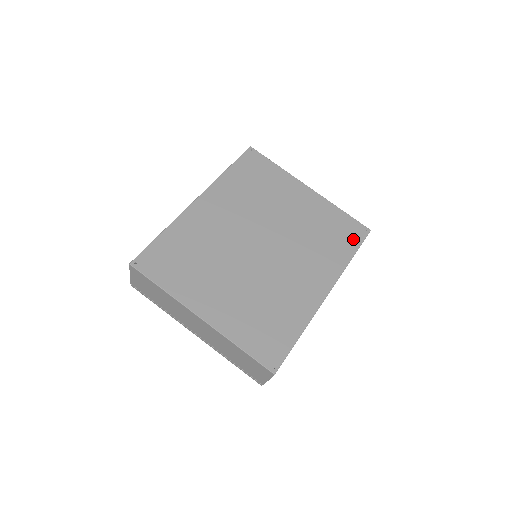
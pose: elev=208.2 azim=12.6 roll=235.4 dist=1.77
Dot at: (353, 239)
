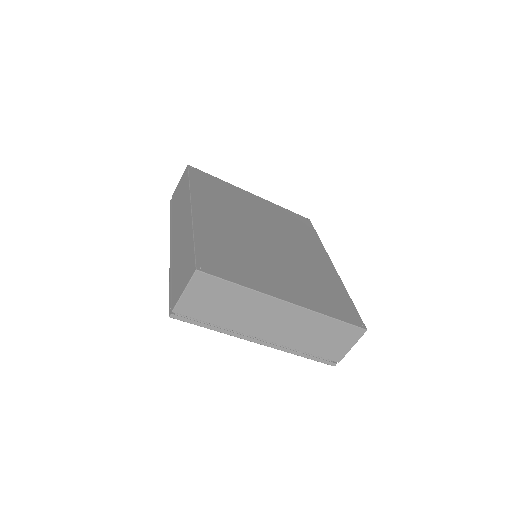
Dot at: (308, 226)
